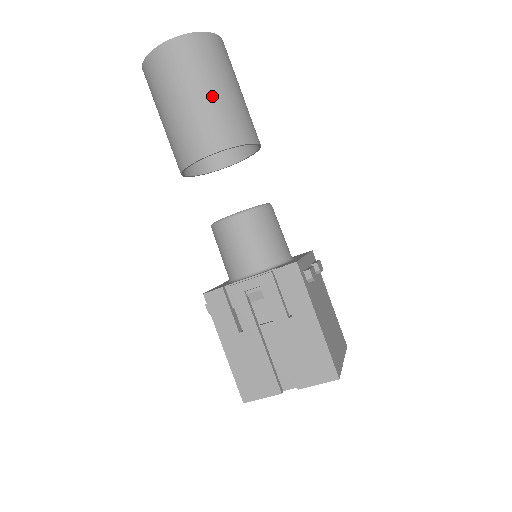
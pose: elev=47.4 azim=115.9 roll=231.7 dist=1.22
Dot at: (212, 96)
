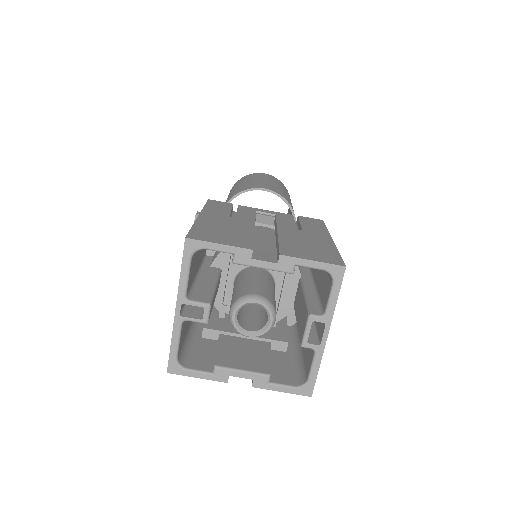
Dot at: (283, 191)
